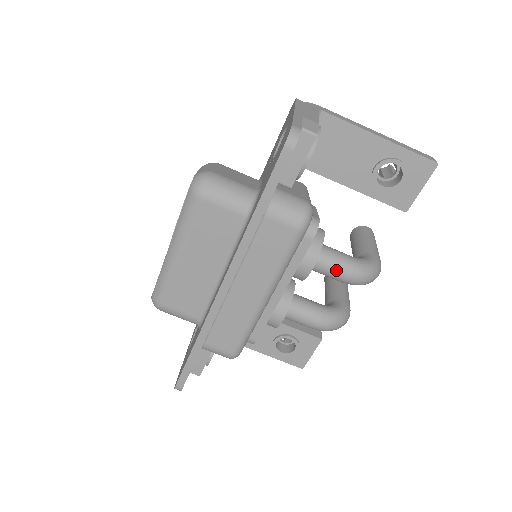
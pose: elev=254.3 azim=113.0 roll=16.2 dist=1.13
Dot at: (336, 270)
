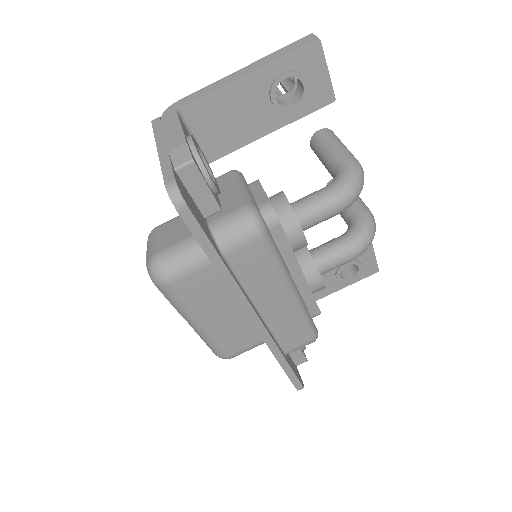
Dot at: (324, 214)
